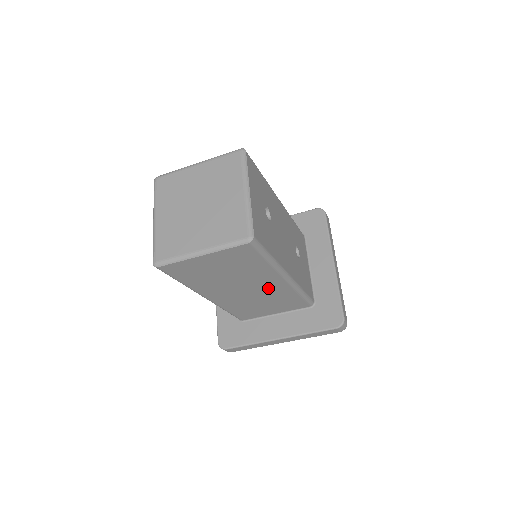
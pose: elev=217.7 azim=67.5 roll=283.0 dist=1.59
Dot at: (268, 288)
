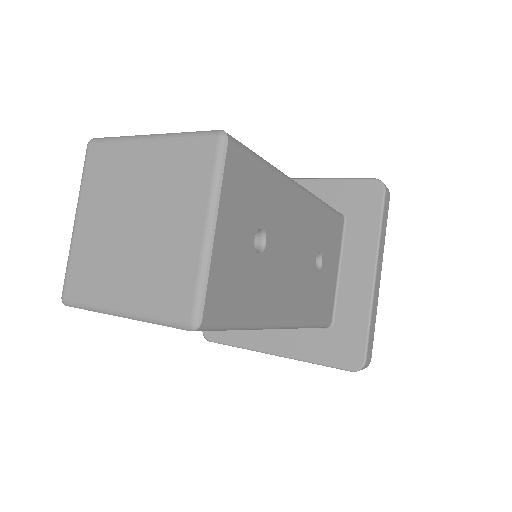
Dot at: occluded
